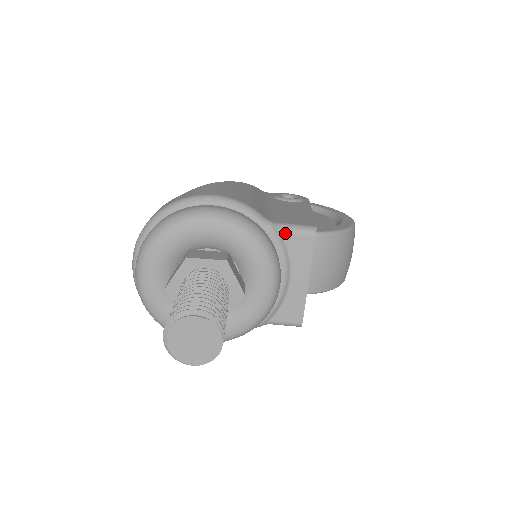
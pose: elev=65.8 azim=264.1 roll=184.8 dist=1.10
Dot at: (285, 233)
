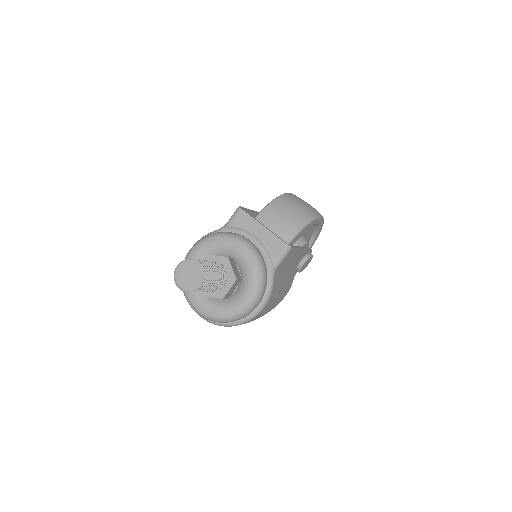
Dot at: (230, 224)
